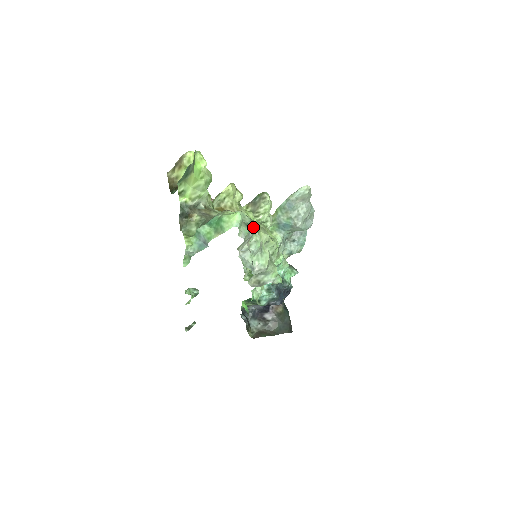
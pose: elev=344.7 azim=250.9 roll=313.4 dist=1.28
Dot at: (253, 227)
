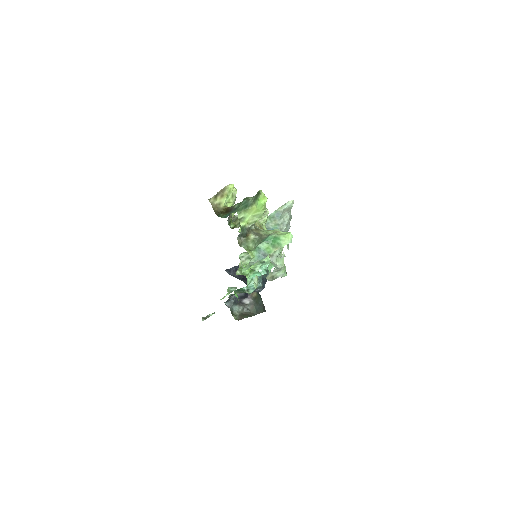
Dot at: occluded
